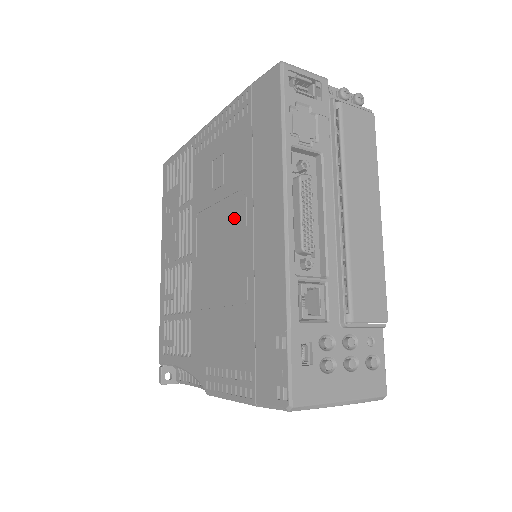
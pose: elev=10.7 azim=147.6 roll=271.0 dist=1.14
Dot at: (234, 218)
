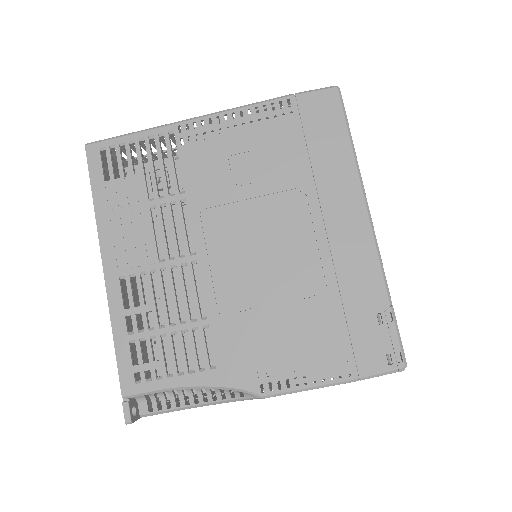
Dot at: (287, 215)
